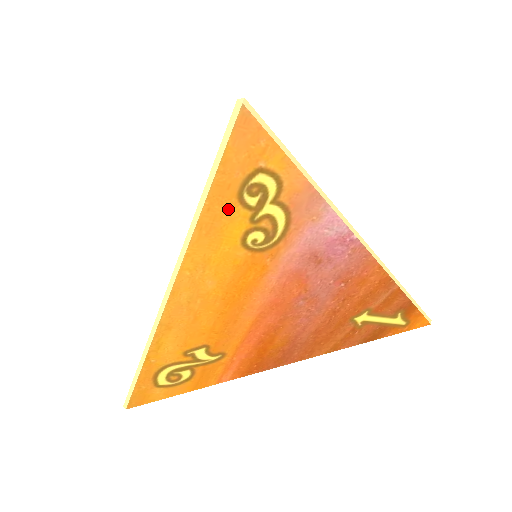
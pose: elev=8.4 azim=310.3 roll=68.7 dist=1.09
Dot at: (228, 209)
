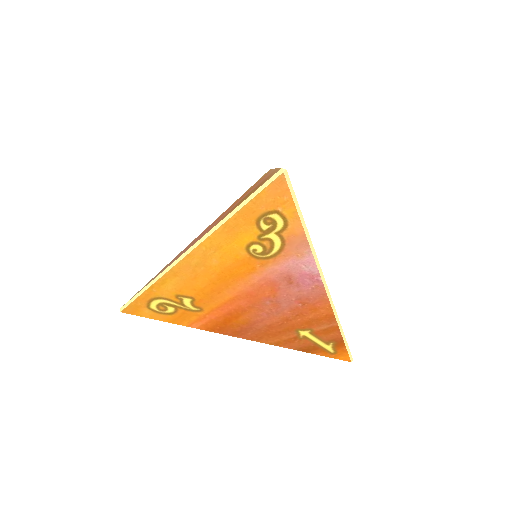
Dot at: (247, 224)
